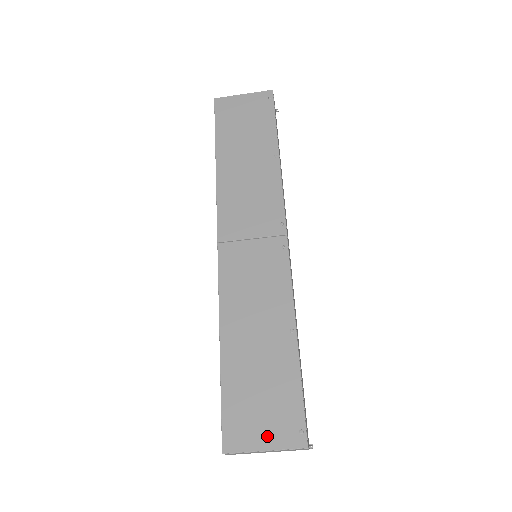
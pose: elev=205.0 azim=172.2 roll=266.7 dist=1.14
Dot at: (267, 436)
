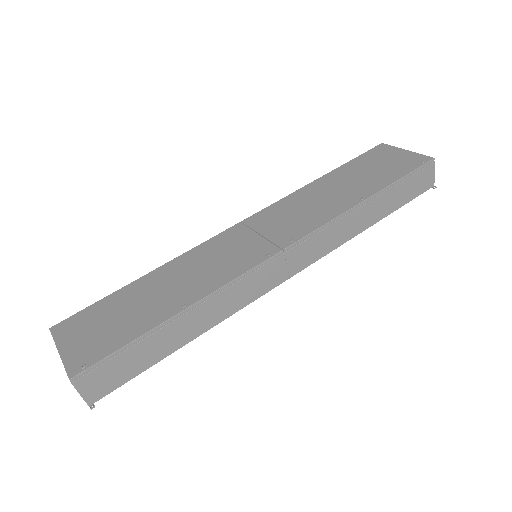
Dot at: (73, 346)
